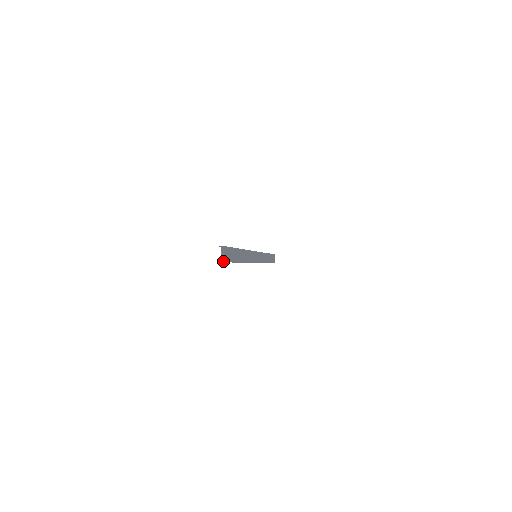
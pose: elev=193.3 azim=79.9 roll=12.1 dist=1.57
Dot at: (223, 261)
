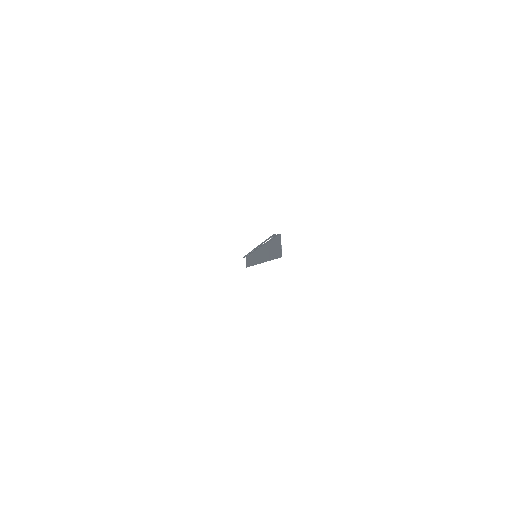
Dot at: (281, 256)
